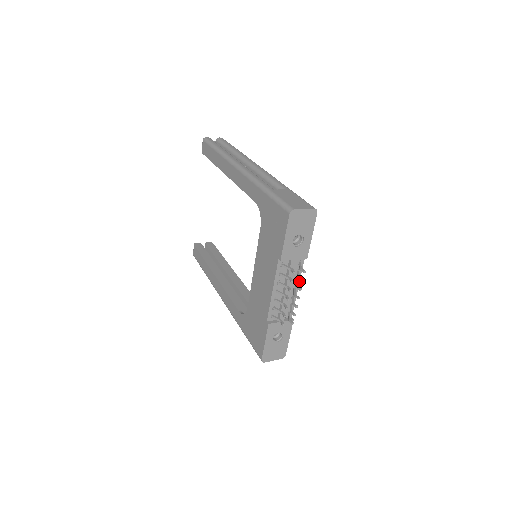
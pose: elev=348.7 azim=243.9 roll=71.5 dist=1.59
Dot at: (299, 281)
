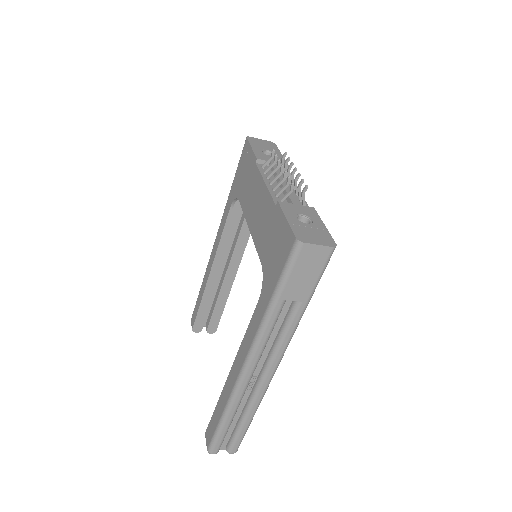
Dot at: occluded
